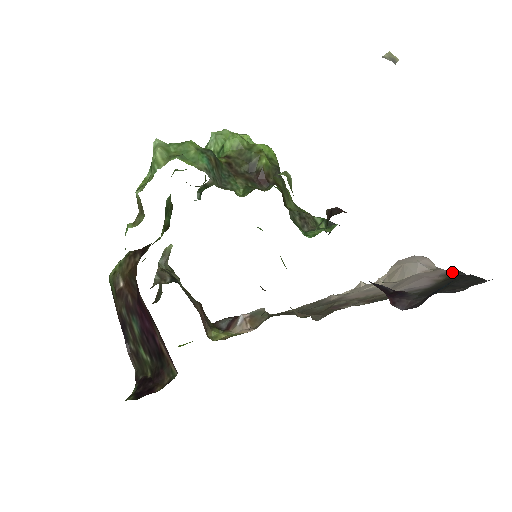
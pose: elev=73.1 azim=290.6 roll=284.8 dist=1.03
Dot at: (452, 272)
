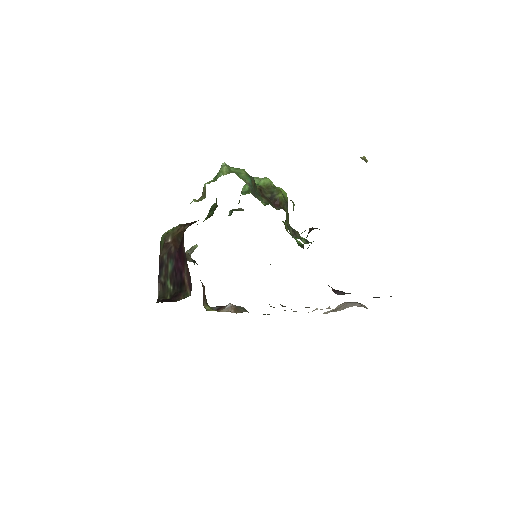
Dot at: occluded
